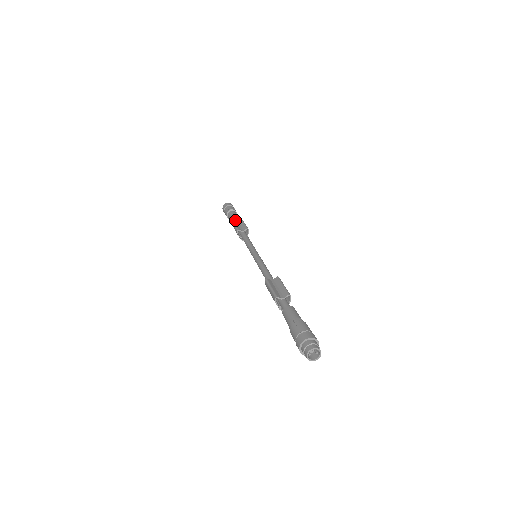
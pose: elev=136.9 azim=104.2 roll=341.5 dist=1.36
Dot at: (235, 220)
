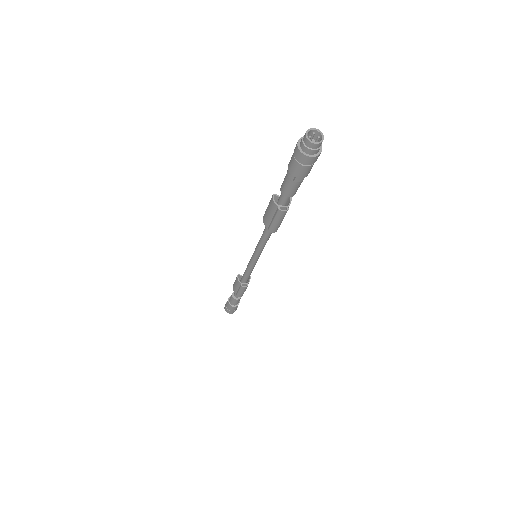
Dot at: occluded
